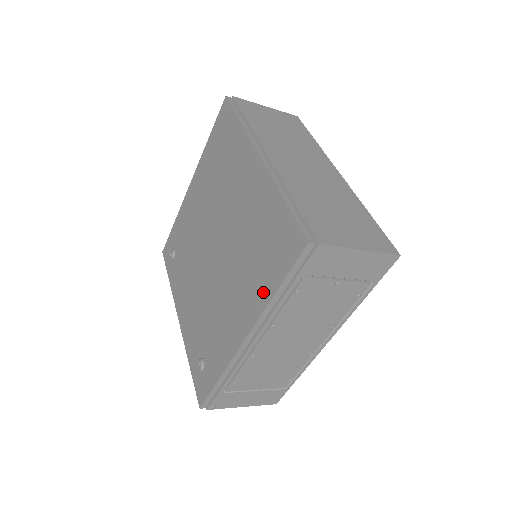
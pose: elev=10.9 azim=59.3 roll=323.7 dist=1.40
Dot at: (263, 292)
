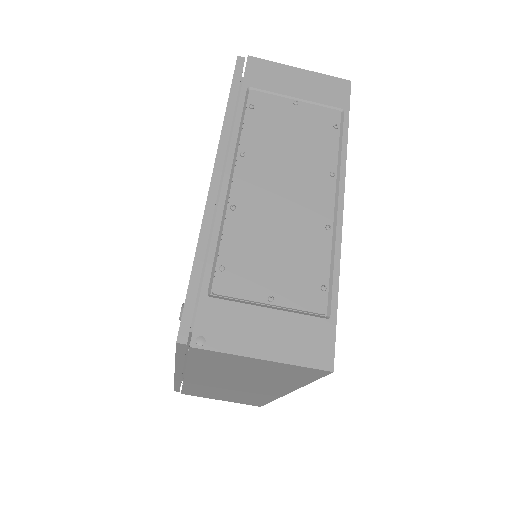
Dot at: occluded
